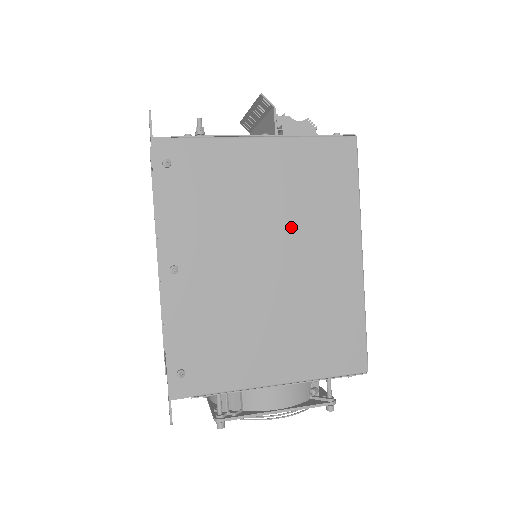
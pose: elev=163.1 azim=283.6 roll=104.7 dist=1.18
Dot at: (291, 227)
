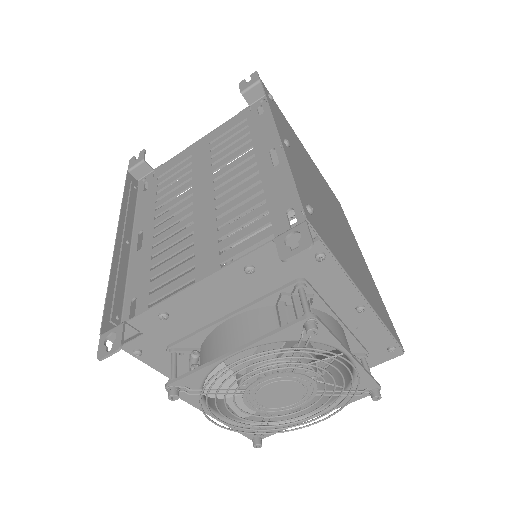
Dot at: (332, 205)
